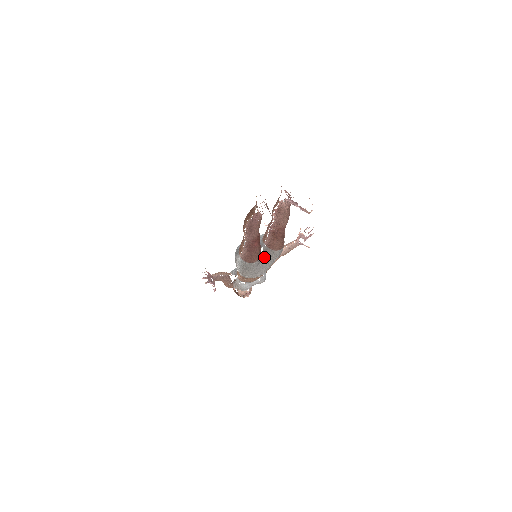
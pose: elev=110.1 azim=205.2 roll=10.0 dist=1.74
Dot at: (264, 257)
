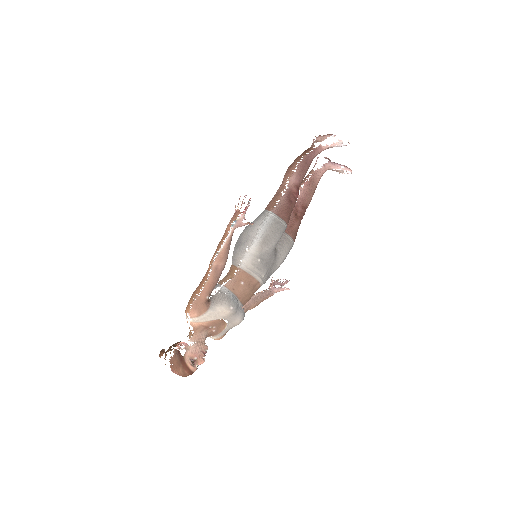
Dot at: (275, 248)
